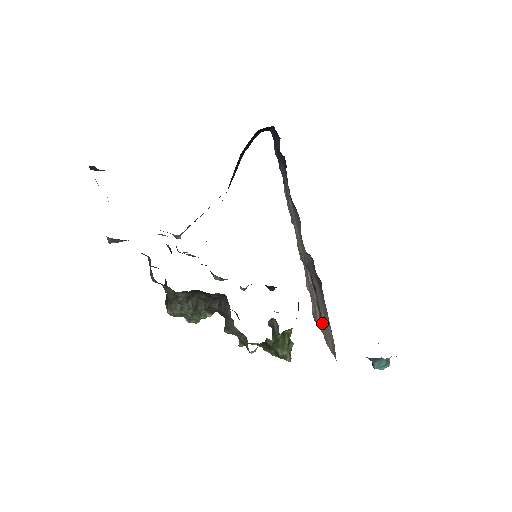
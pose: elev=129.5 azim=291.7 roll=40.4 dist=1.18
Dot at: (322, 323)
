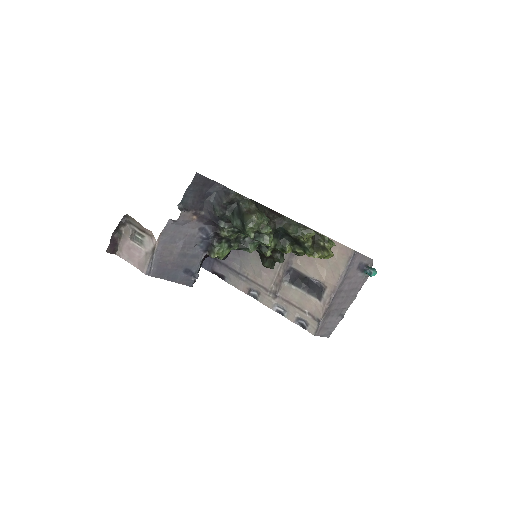
Dot at: (325, 291)
